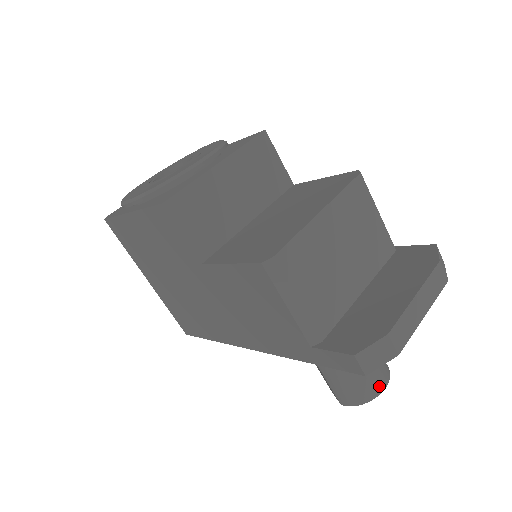
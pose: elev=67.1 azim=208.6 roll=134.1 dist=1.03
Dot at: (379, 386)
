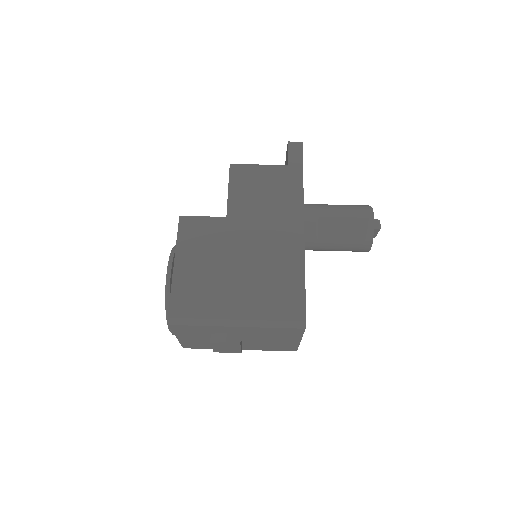
Dot at: occluded
